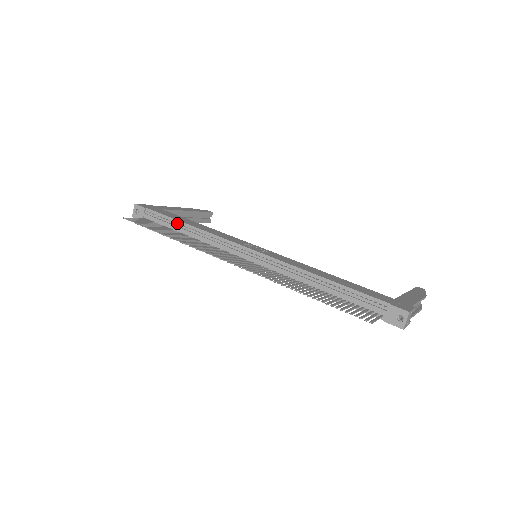
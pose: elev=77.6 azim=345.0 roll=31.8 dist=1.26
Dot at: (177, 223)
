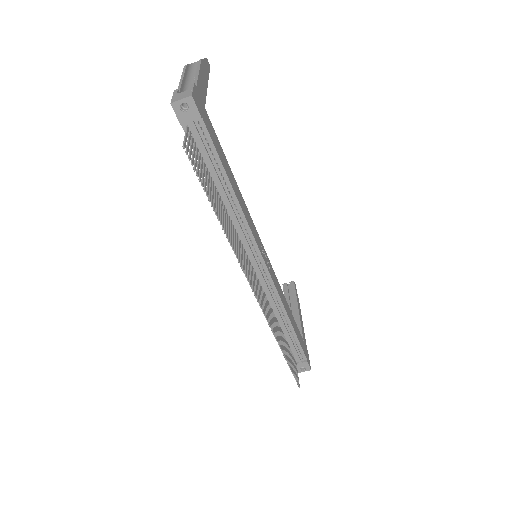
Dot at: (223, 177)
